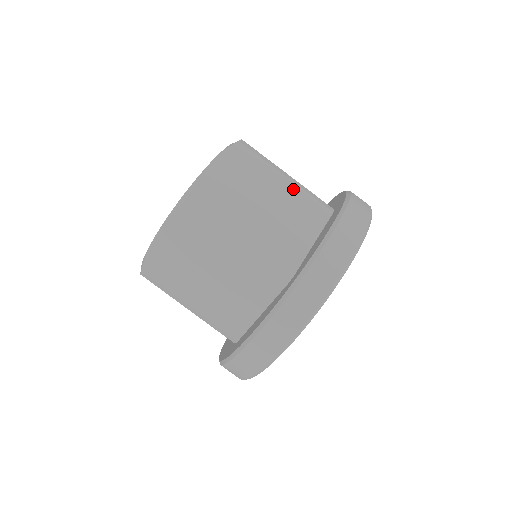
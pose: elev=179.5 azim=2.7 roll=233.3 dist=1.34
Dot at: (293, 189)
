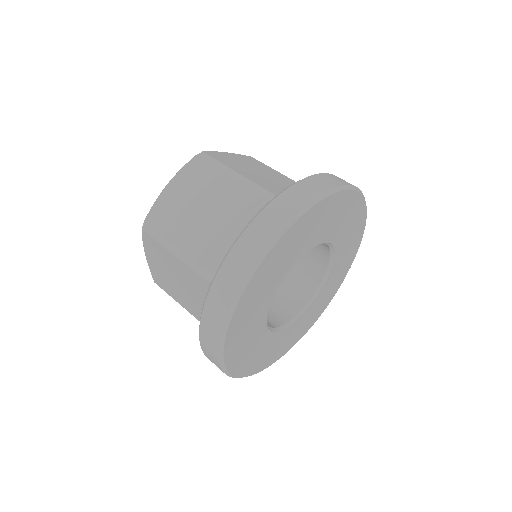
Dot at: (240, 191)
